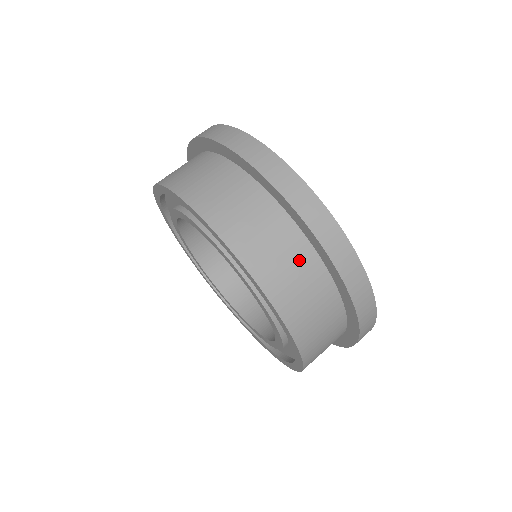
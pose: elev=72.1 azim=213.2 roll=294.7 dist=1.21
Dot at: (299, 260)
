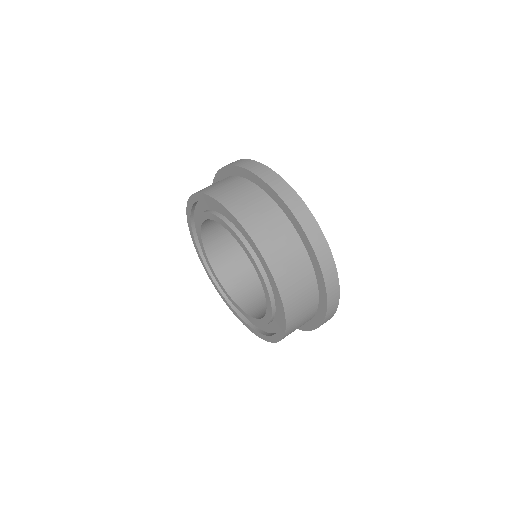
Dot at: (251, 194)
